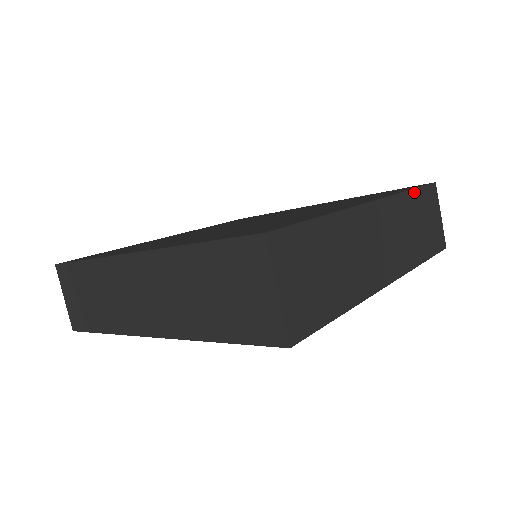
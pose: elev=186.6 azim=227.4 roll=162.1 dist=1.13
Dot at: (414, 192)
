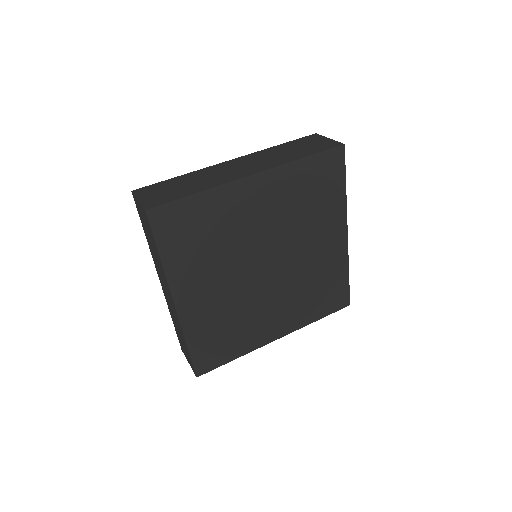
Dot at: (282, 145)
